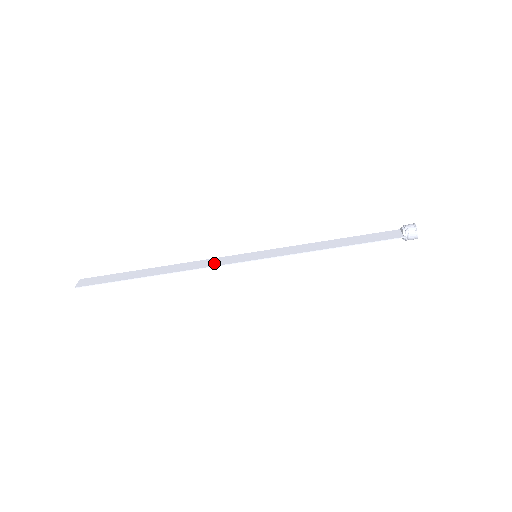
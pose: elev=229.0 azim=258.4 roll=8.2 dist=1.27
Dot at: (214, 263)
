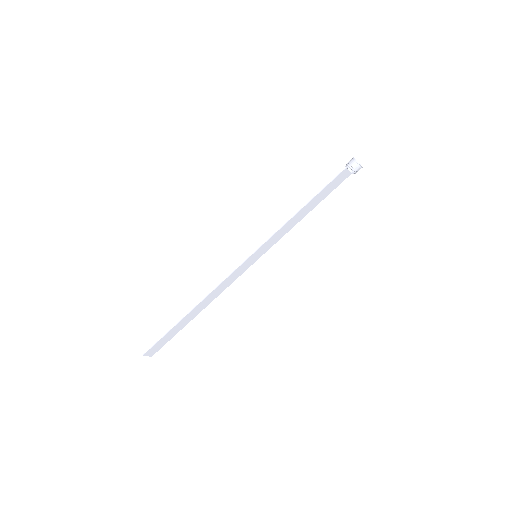
Dot at: (229, 279)
